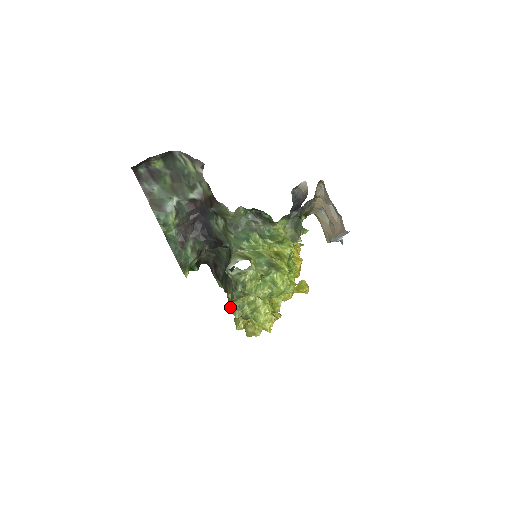
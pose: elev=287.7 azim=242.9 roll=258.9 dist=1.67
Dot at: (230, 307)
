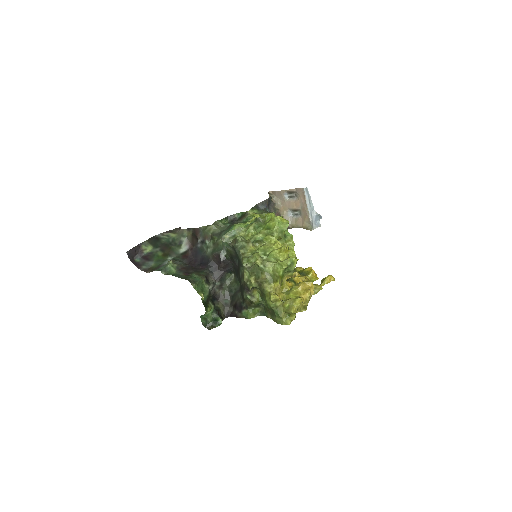
Dot at: (242, 261)
